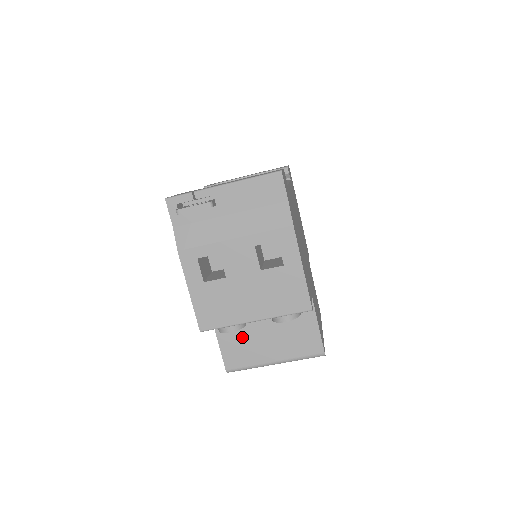
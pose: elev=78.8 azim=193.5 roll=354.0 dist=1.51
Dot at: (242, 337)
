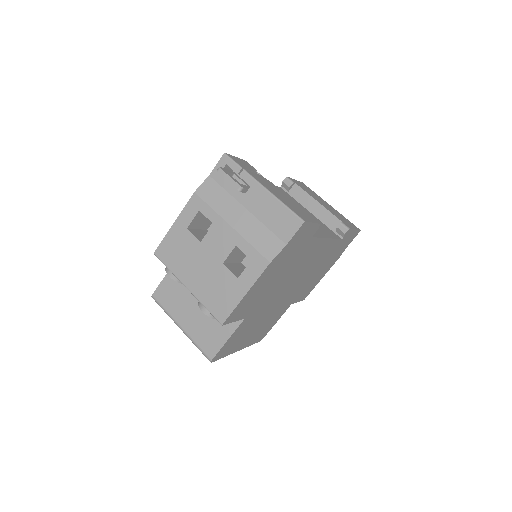
Dot at: (181, 289)
